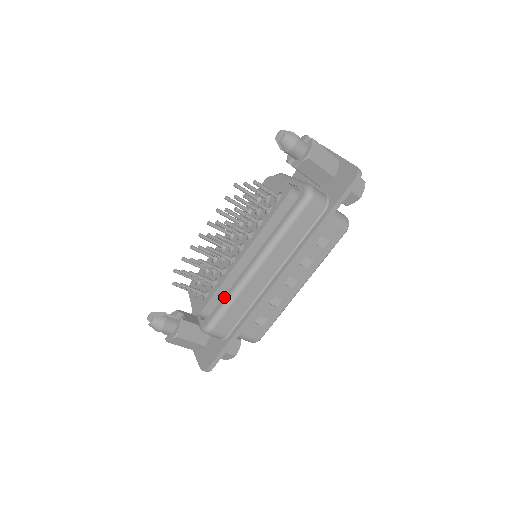
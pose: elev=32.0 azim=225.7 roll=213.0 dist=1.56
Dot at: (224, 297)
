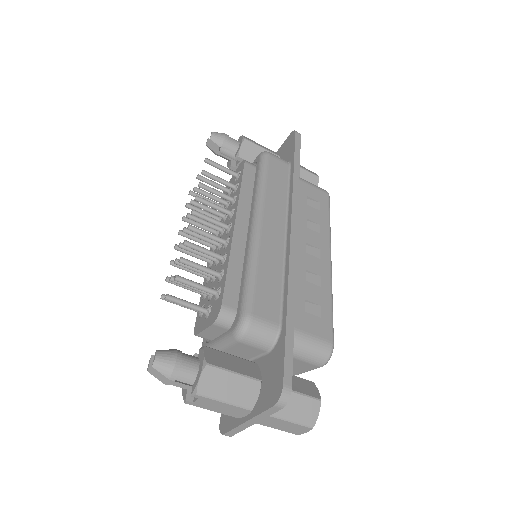
Dot at: (242, 275)
